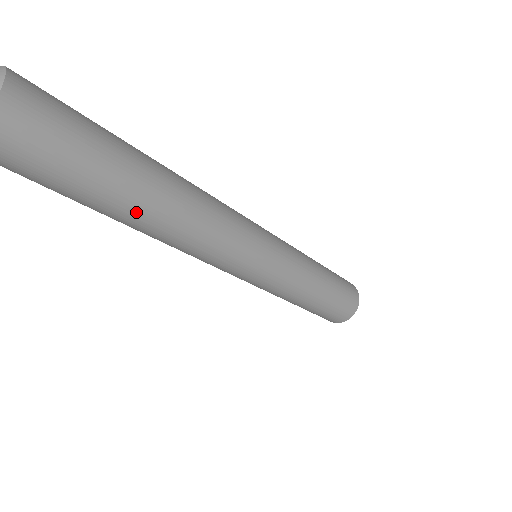
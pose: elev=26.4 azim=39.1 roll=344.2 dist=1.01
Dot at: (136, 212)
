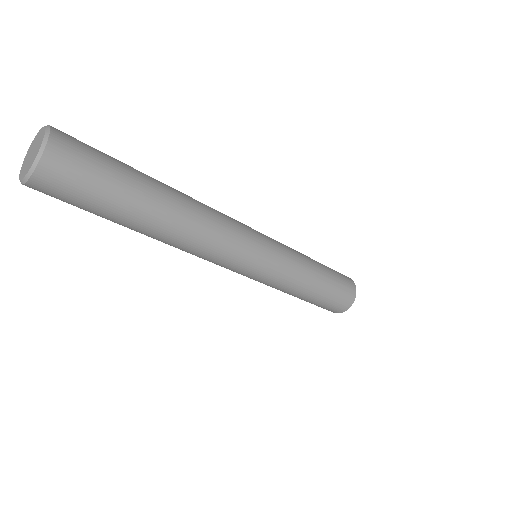
Dot at: (161, 199)
